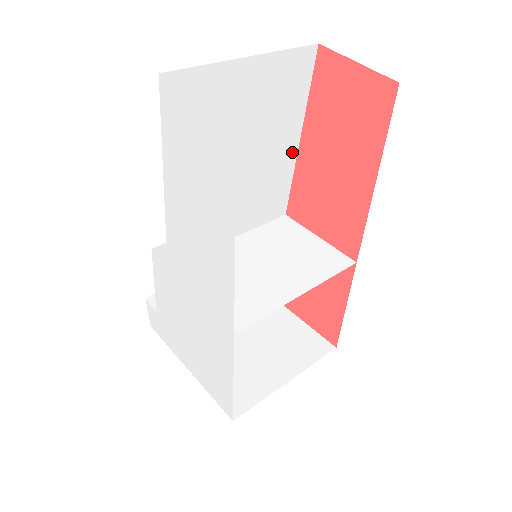
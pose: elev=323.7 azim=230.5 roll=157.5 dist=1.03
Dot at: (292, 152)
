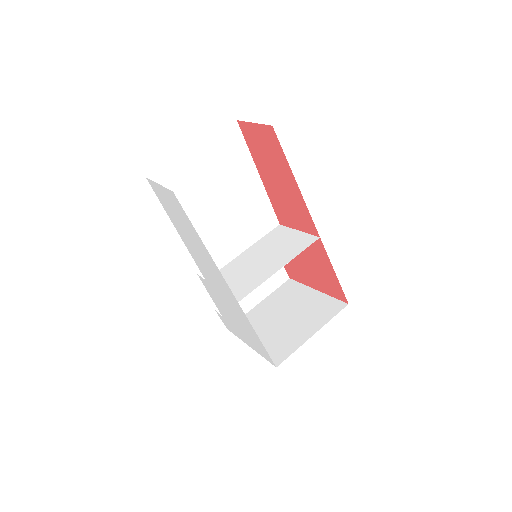
Dot at: (258, 184)
